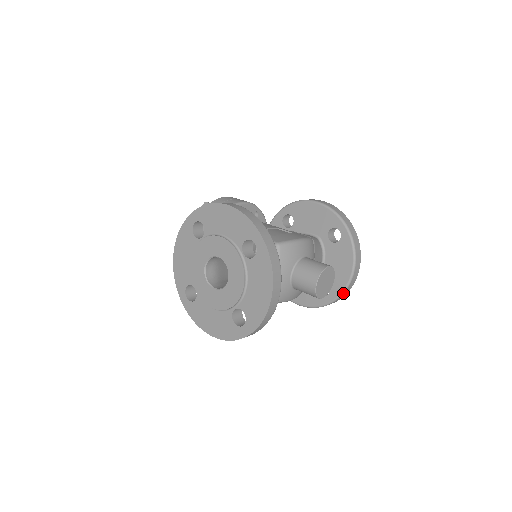
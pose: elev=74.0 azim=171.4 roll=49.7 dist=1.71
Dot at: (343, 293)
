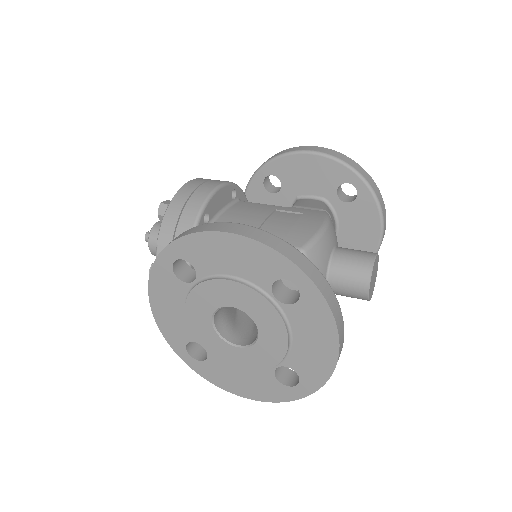
Dot at: occluded
